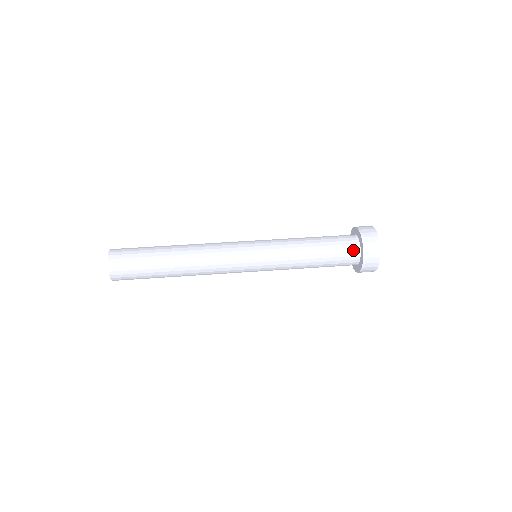
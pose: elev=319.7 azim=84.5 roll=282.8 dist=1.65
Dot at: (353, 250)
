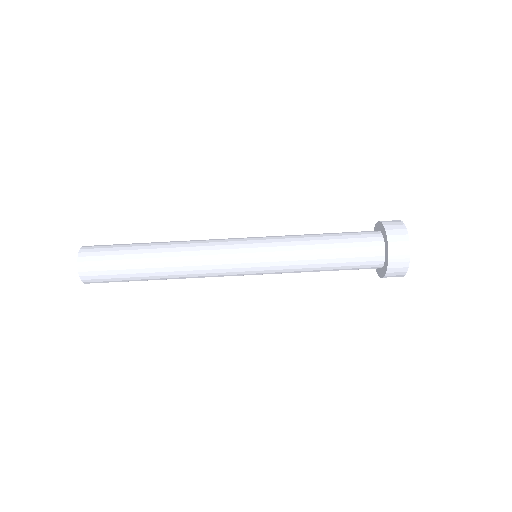
Dot at: (374, 266)
